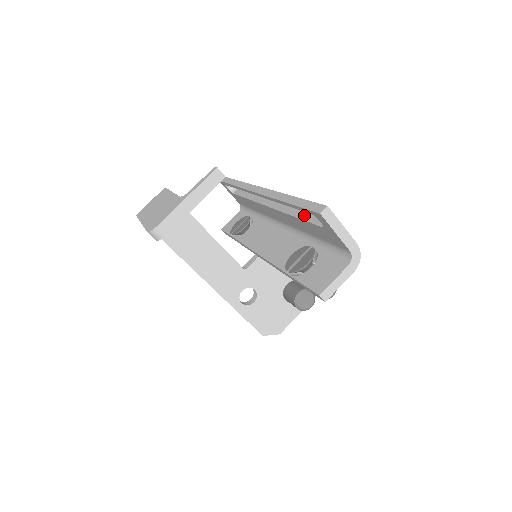
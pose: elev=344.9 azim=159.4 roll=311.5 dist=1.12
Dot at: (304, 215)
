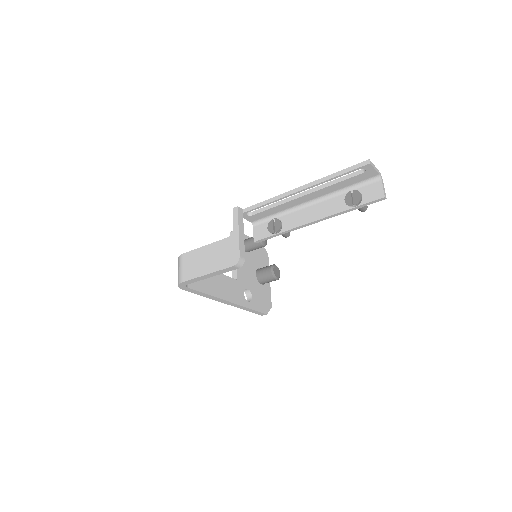
Dot at: (342, 178)
